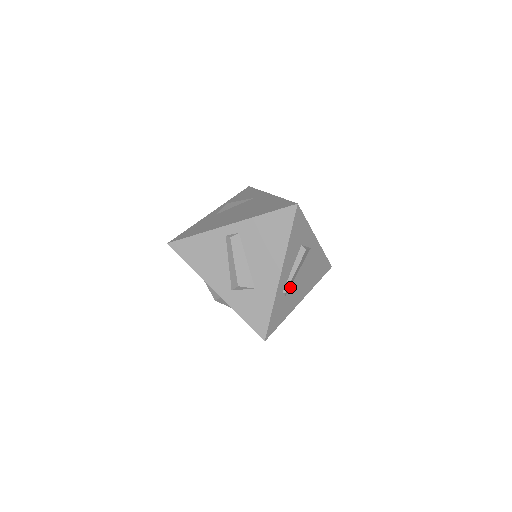
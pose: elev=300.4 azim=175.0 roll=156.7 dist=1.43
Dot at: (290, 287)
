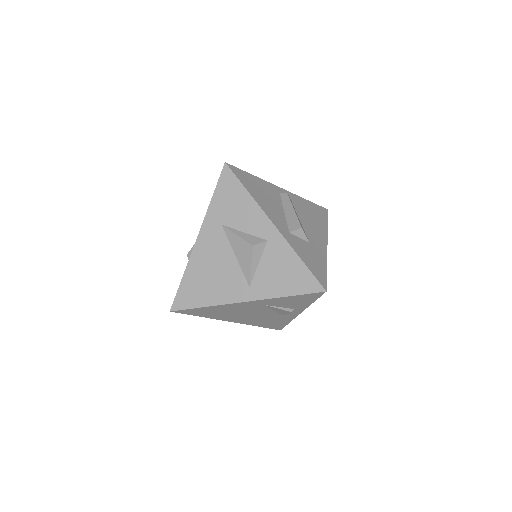
Dot at: occluded
